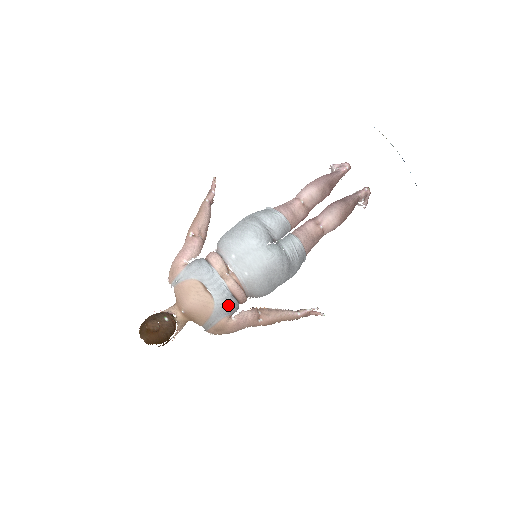
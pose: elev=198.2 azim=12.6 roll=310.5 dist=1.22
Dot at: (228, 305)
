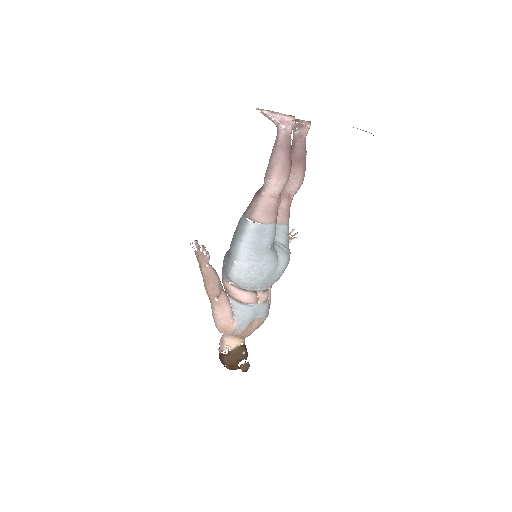
Dot at: occluded
